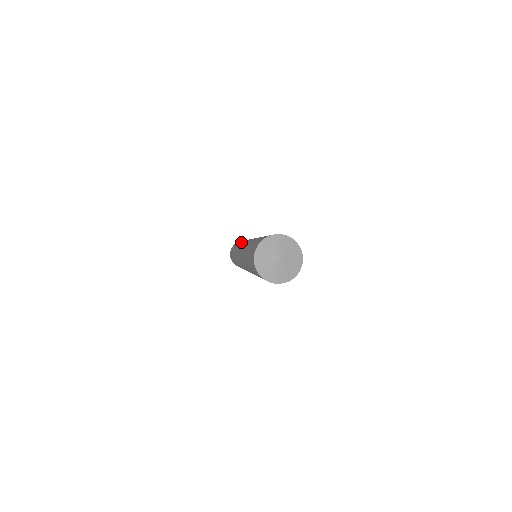
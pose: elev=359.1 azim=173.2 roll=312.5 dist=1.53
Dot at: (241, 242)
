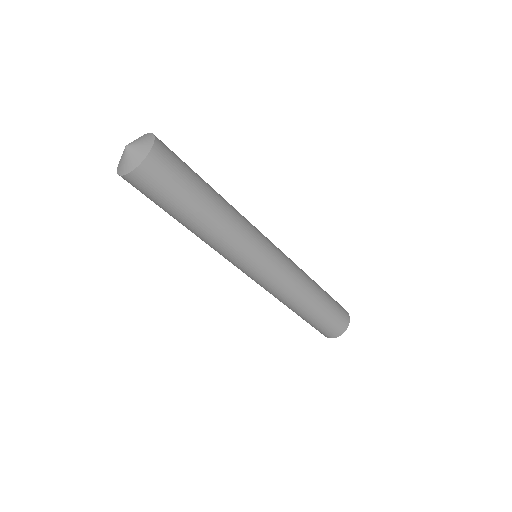
Dot at: occluded
